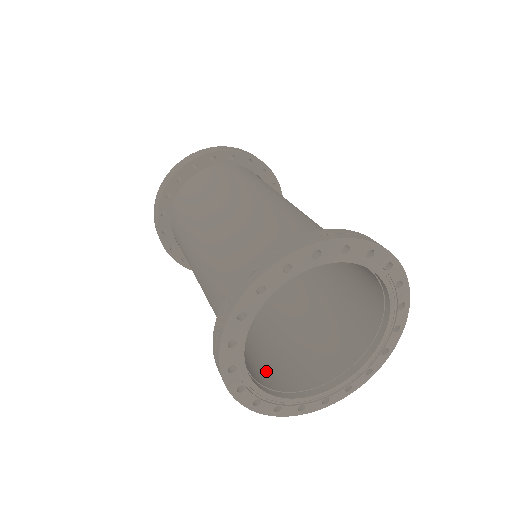
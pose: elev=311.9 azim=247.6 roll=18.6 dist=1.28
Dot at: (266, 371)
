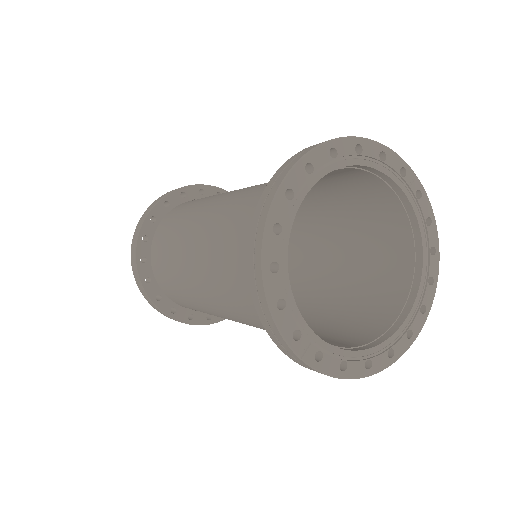
Dot at: (332, 341)
